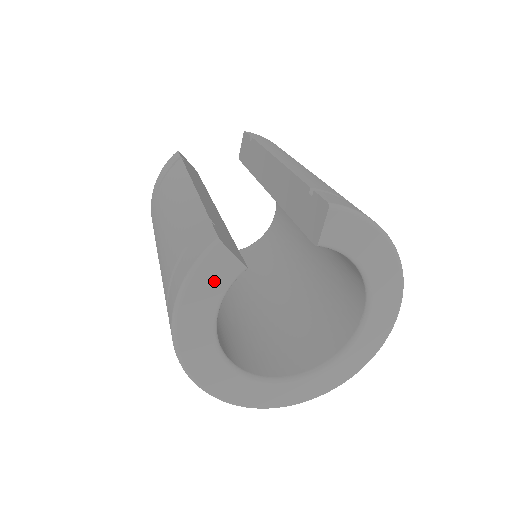
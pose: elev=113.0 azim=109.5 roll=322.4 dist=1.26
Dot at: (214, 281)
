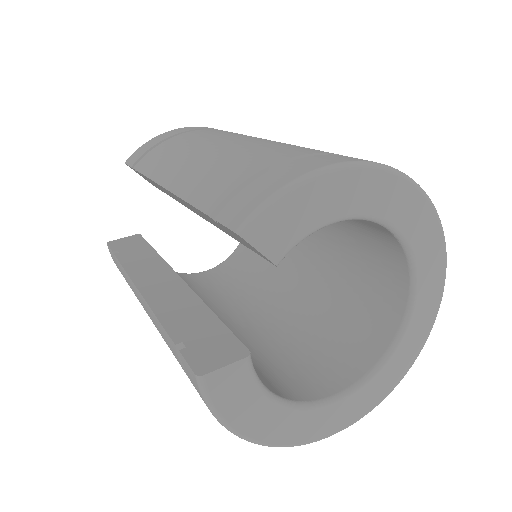
Dot at: (240, 395)
